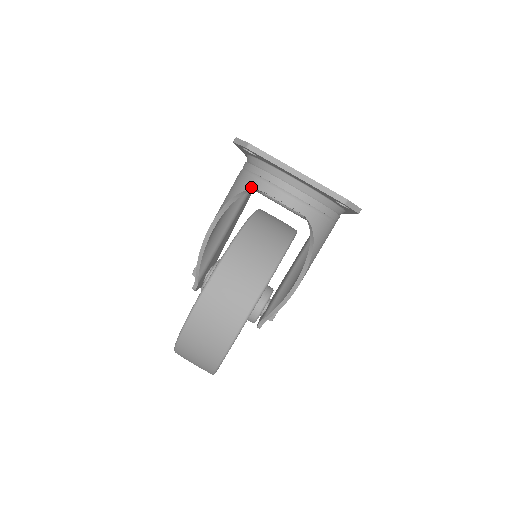
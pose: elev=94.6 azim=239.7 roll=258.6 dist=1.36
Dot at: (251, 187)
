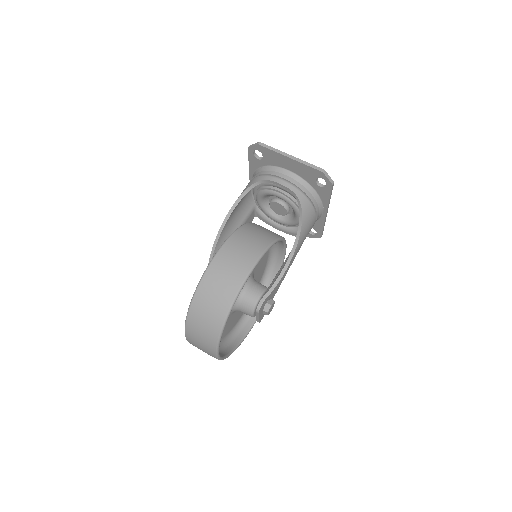
Dot at: (258, 180)
